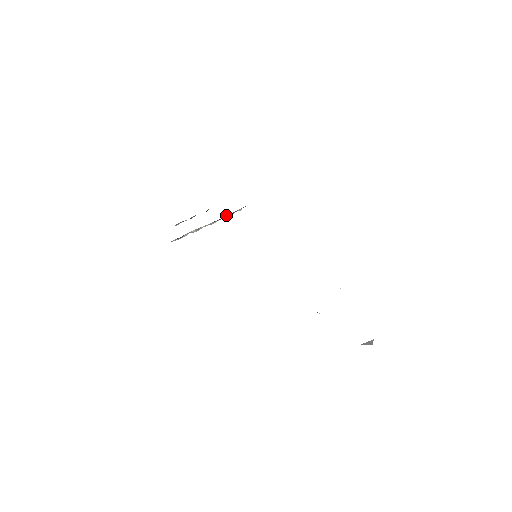
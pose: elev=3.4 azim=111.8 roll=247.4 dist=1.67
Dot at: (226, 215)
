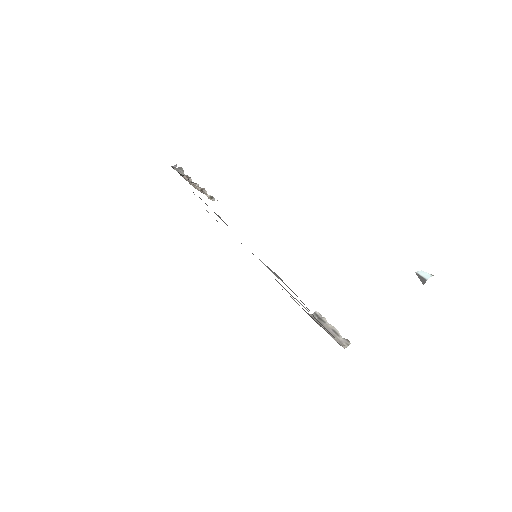
Dot at: occluded
